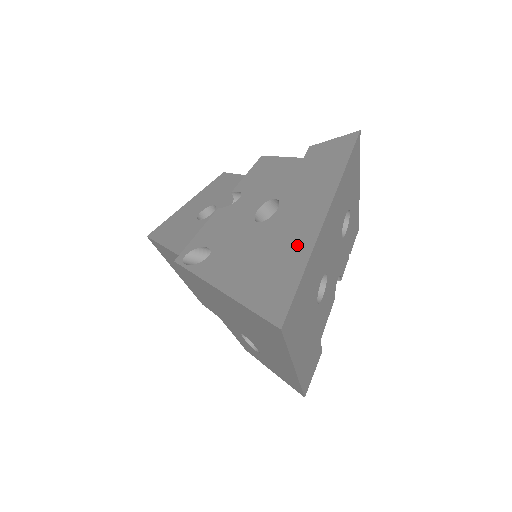
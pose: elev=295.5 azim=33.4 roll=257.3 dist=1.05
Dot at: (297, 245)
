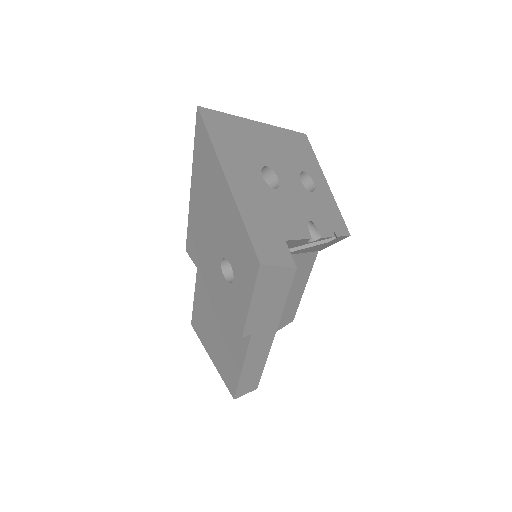
Dot at: occluded
